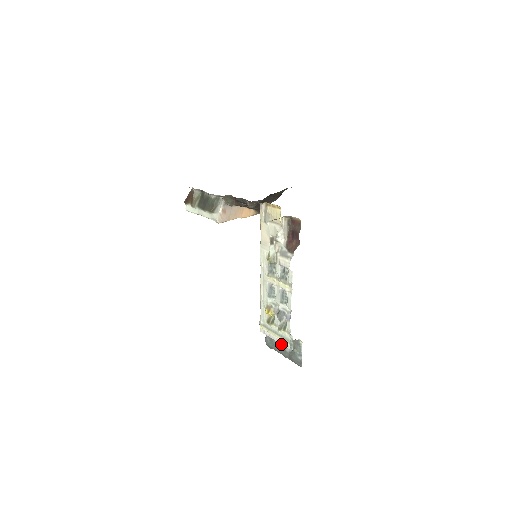
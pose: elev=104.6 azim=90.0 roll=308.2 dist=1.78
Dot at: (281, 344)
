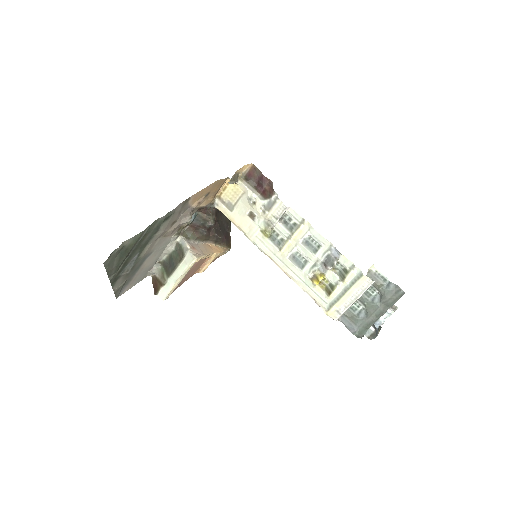
Dot at: (362, 293)
